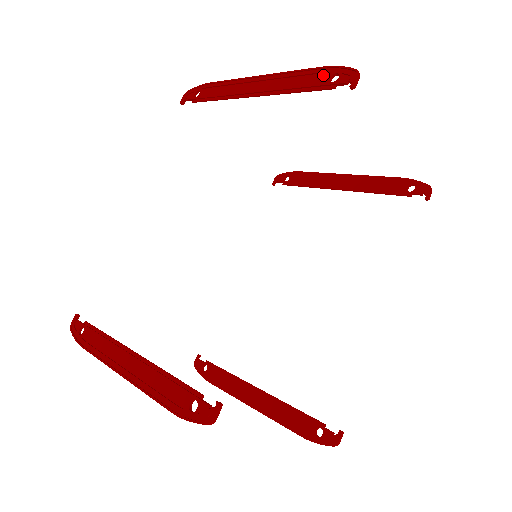
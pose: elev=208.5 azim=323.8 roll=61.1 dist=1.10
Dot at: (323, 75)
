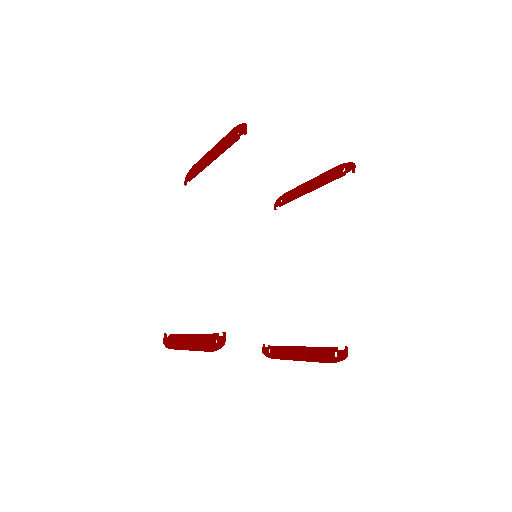
Dot at: (234, 134)
